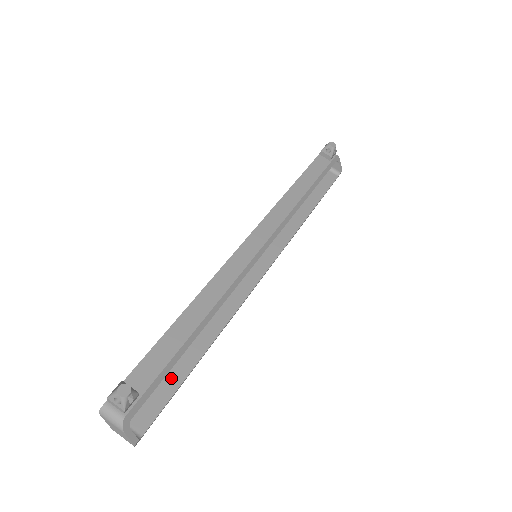
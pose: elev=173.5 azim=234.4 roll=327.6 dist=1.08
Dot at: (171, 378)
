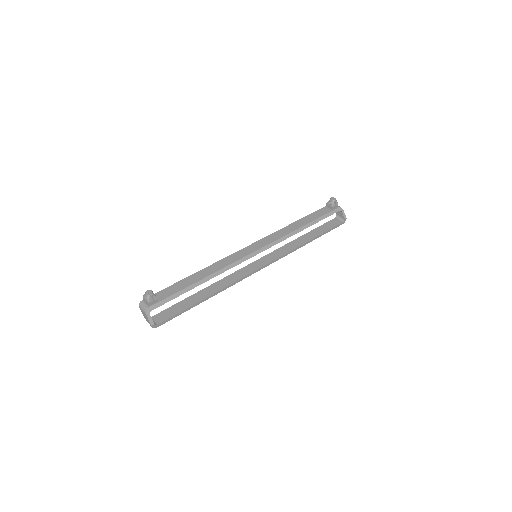
Dot at: (183, 305)
